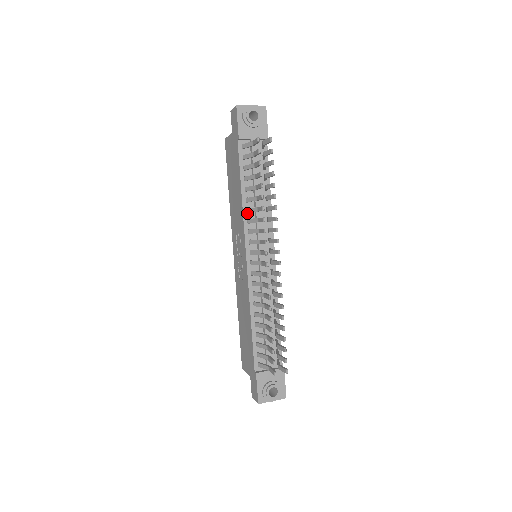
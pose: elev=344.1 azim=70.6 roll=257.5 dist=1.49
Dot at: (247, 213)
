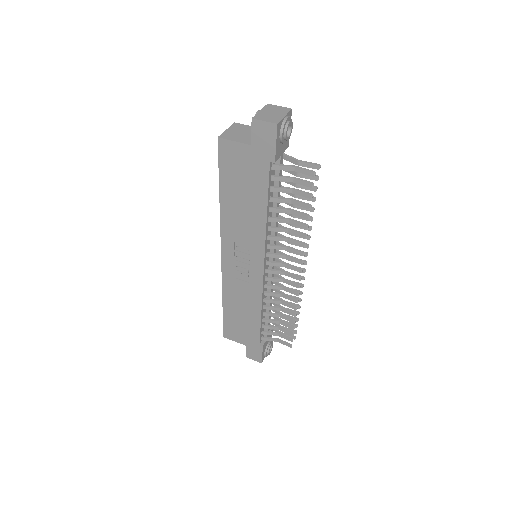
Dot at: (268, 231)
